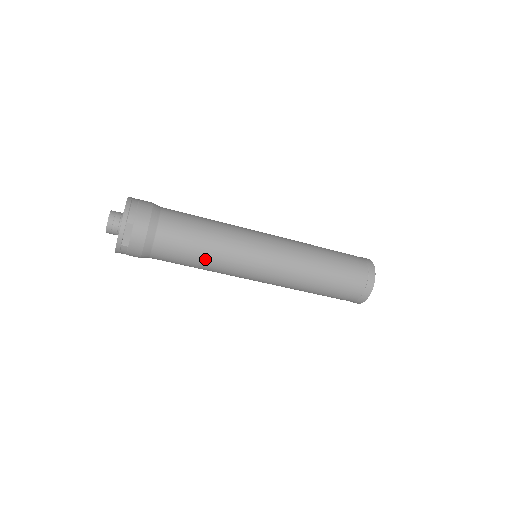
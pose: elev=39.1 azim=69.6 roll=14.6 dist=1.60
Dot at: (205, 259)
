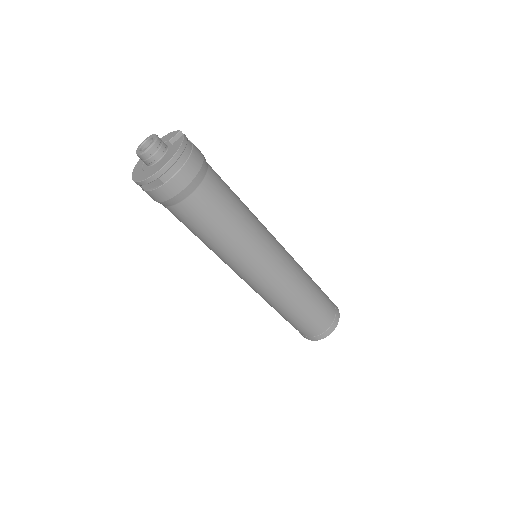
Dot at: (208, 243)
